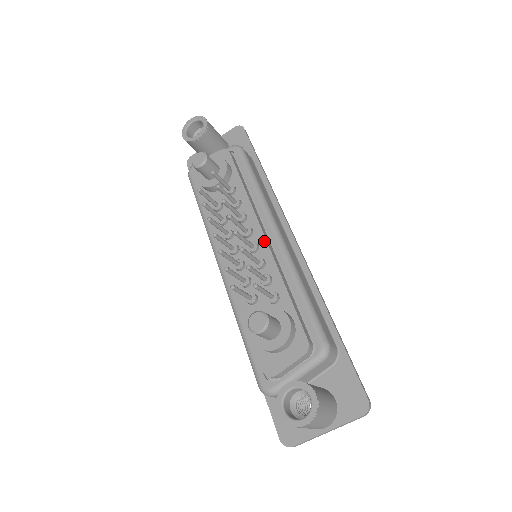
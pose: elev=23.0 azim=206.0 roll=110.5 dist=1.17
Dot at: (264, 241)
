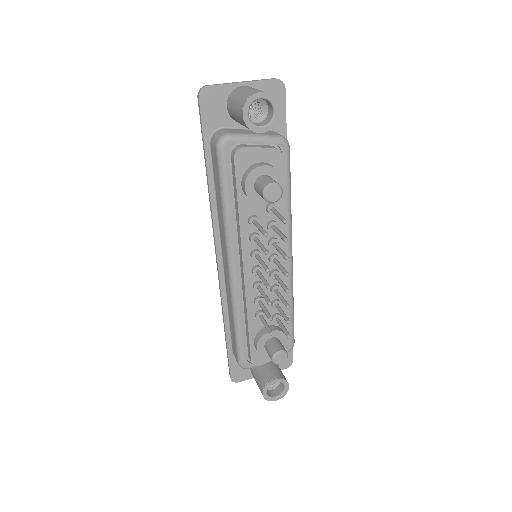
Dot at: occluded
